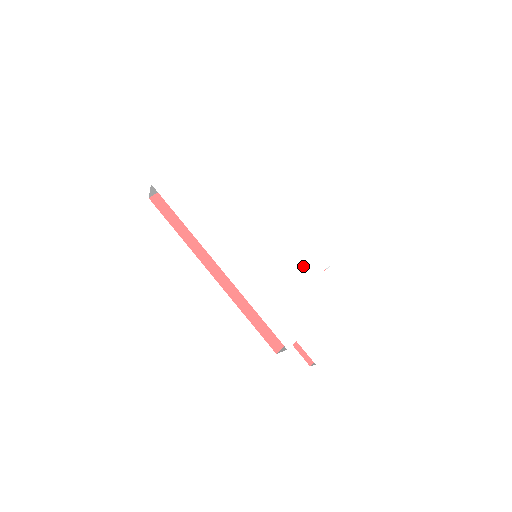
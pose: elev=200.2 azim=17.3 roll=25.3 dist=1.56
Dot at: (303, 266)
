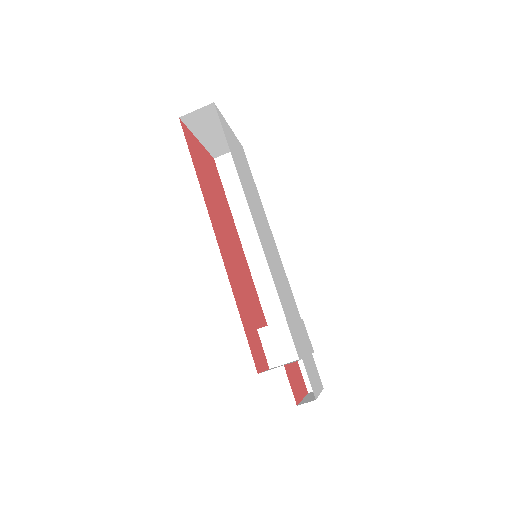
Dot at: (292, 297)
